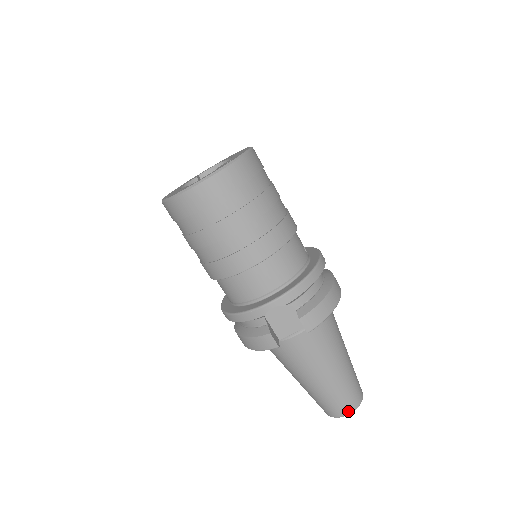
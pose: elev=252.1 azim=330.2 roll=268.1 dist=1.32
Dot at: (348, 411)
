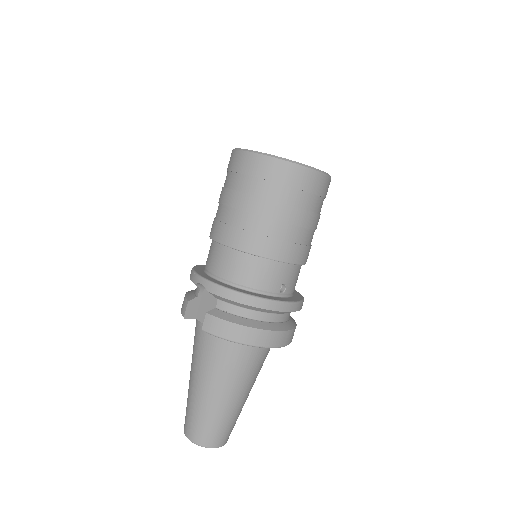
Dot at: (190, 436)
